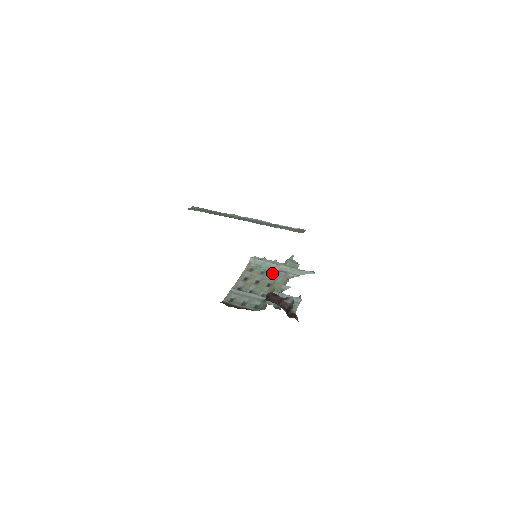
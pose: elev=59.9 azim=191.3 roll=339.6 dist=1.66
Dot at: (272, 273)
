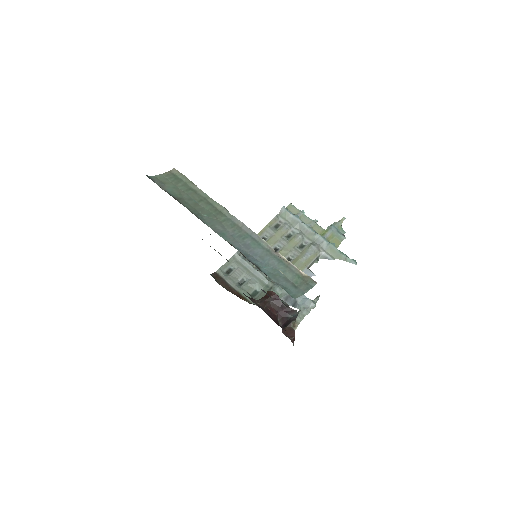
Dot at: (301, 242)
